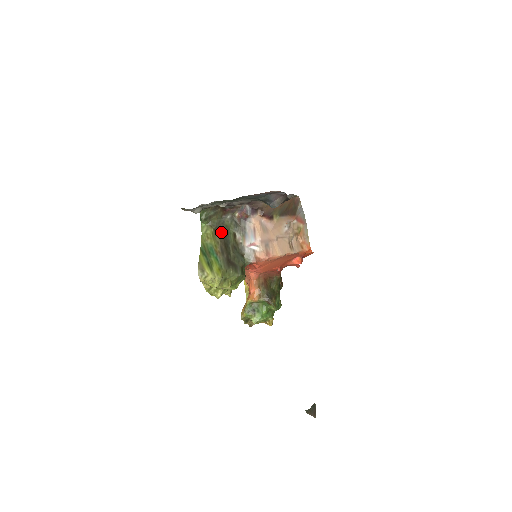
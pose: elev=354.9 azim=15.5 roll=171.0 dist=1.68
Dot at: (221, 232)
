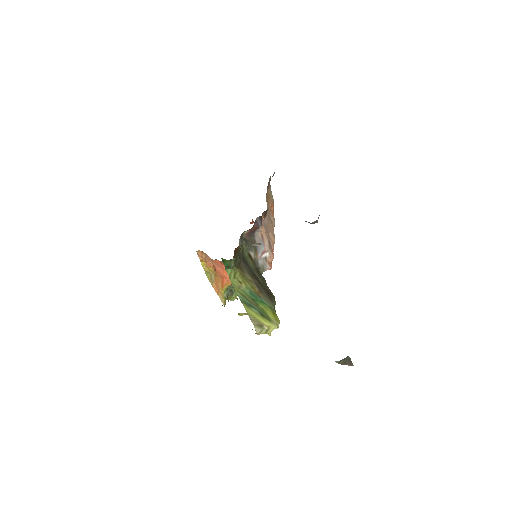
Dot at: (244, 265)
